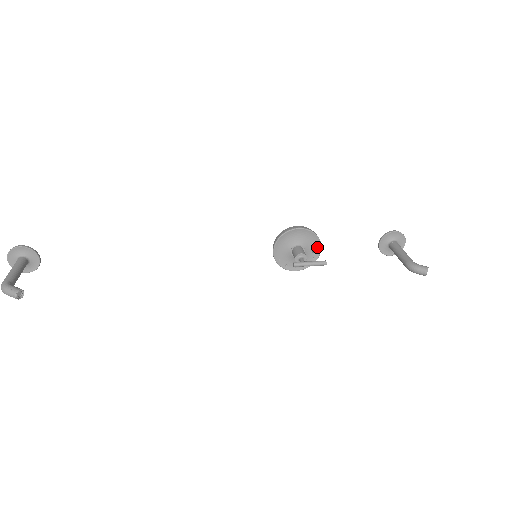
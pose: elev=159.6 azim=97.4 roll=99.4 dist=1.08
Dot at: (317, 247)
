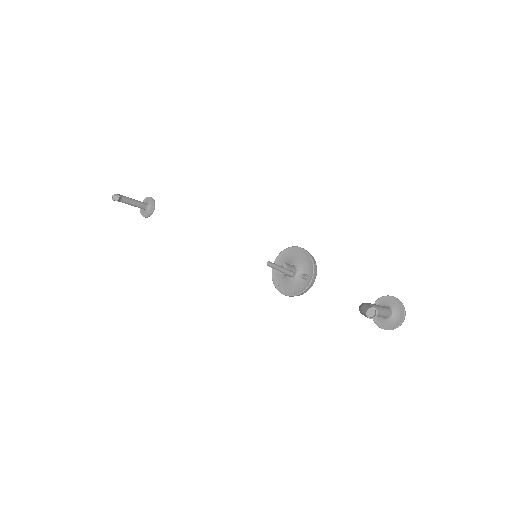
Dot at: (310, 276)
